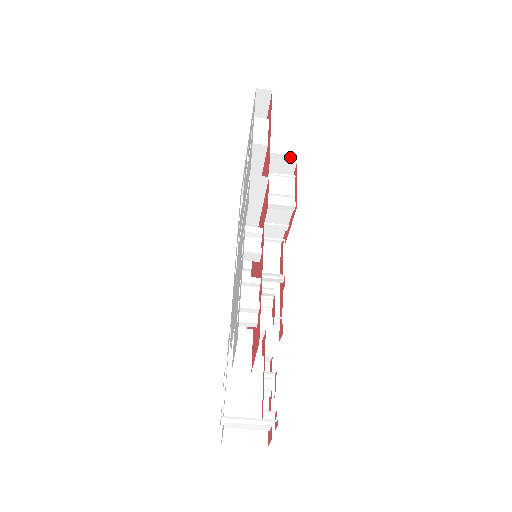
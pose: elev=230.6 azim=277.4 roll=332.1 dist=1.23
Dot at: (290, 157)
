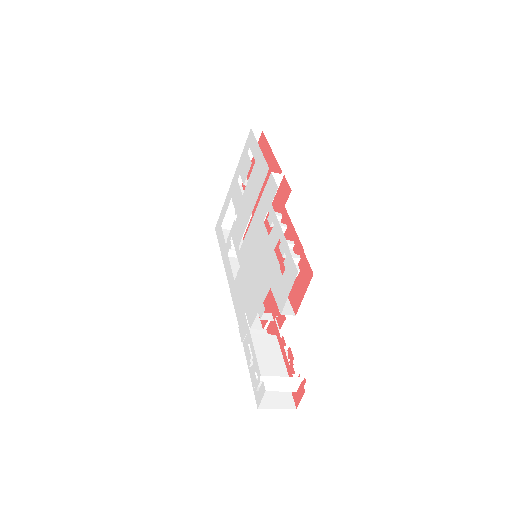
Dot at: occluded
